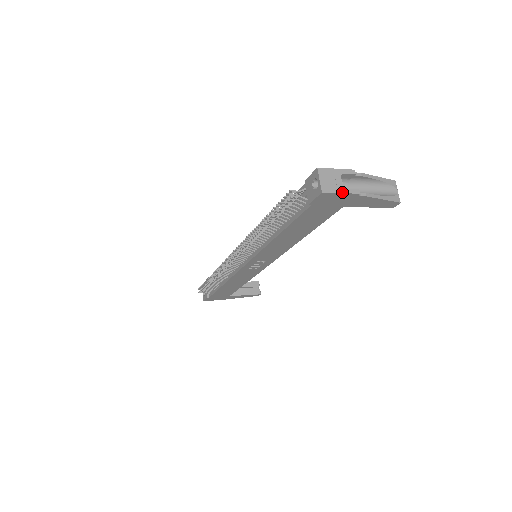
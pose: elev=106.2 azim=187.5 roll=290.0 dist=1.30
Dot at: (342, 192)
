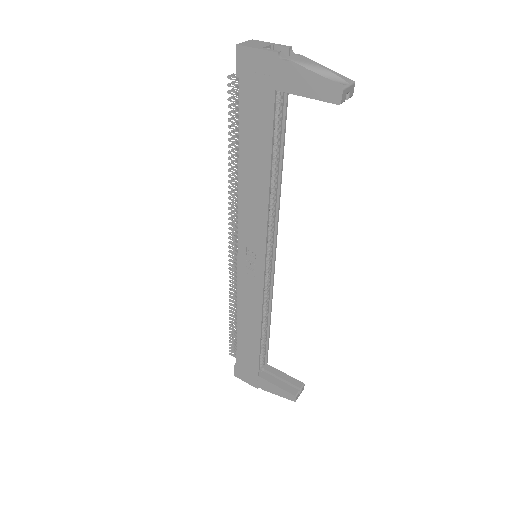
Dot at: (258, 48)
